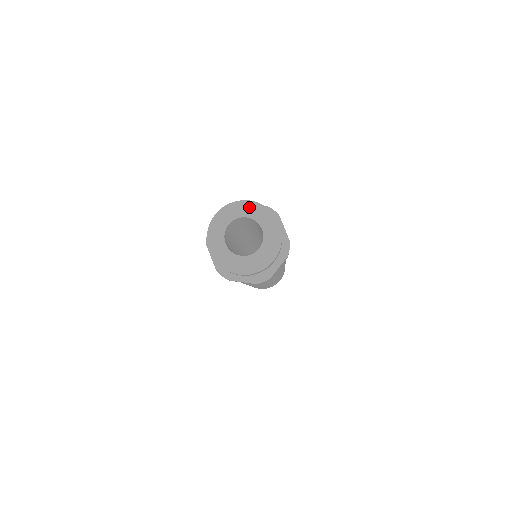
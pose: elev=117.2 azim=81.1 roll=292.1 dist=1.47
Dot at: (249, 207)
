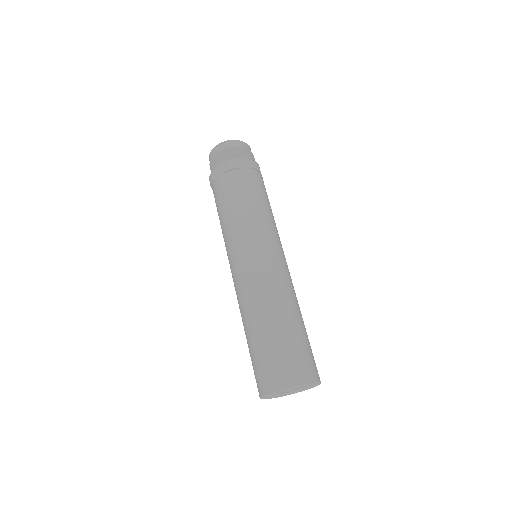
Dot at: occluded
